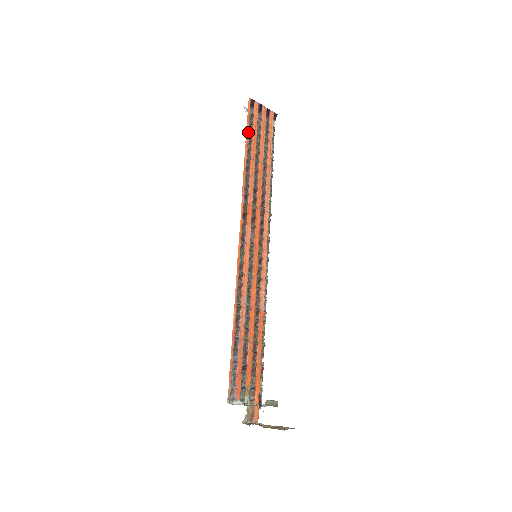
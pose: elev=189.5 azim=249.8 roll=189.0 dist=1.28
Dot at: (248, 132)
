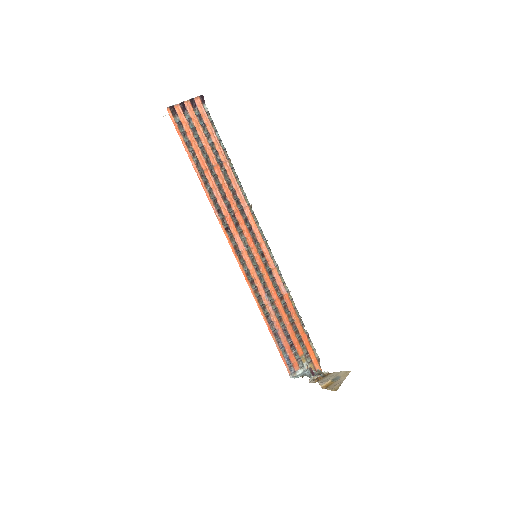
Dot at: (186, 146)
